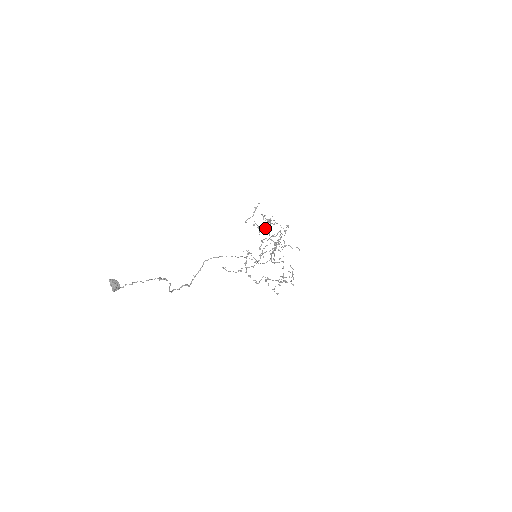
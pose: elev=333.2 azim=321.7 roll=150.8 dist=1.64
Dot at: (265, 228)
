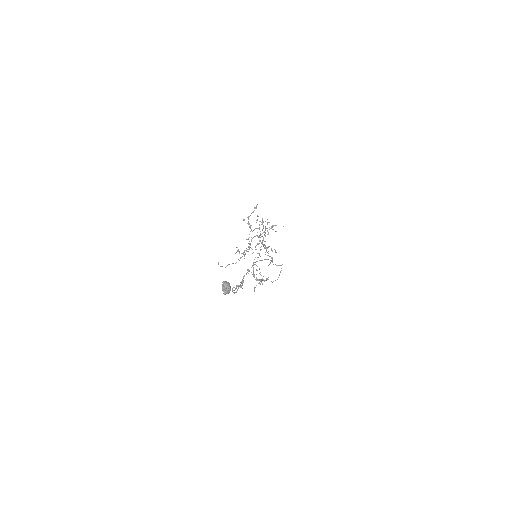
Dot at: (259, 229)
